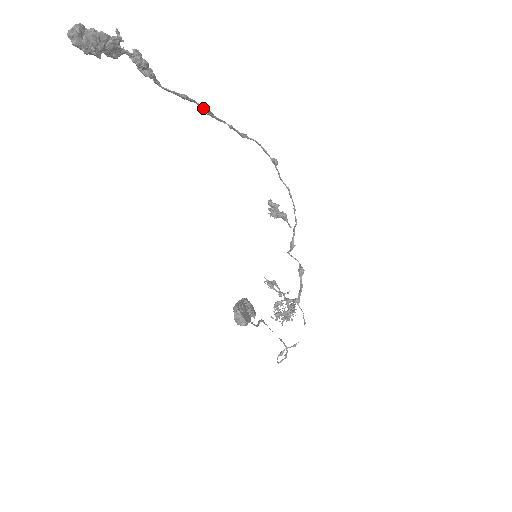
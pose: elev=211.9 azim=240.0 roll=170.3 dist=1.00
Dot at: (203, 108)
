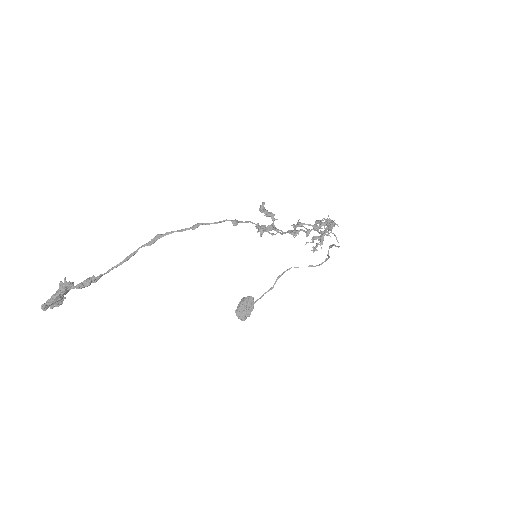
Dot at: (148, 245)
